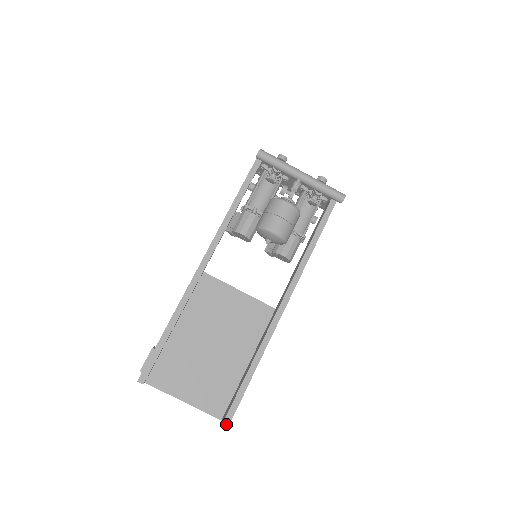
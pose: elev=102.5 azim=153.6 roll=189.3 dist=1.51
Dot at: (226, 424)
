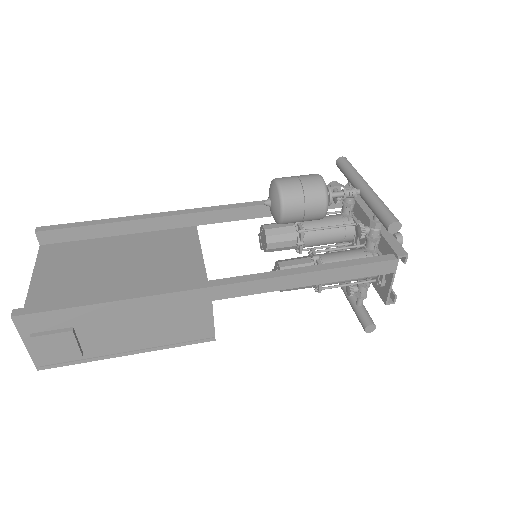
Dot at: (14, 313)
